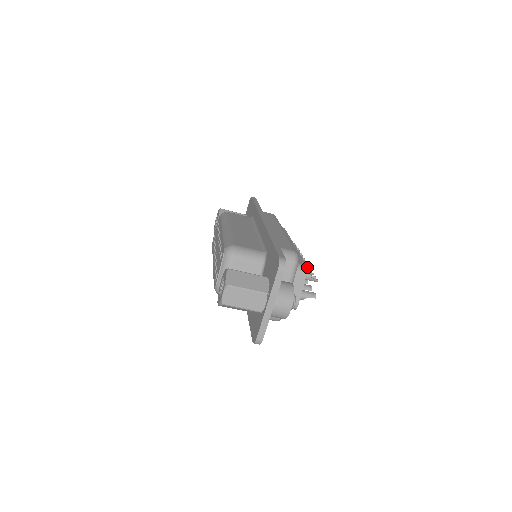
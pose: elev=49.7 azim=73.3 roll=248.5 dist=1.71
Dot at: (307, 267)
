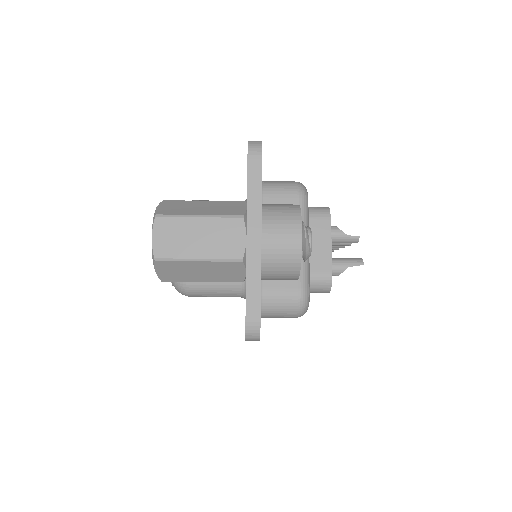
Dot at: occluded
